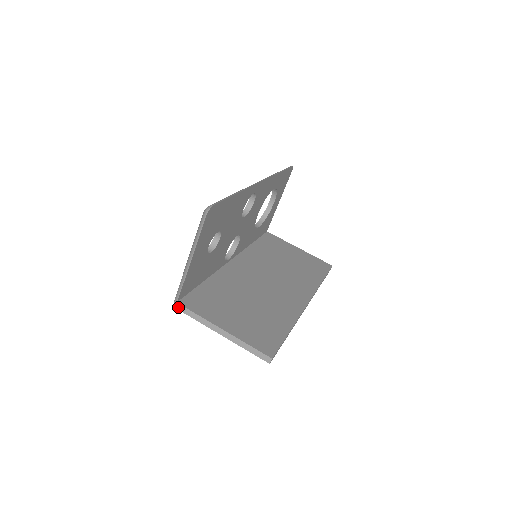
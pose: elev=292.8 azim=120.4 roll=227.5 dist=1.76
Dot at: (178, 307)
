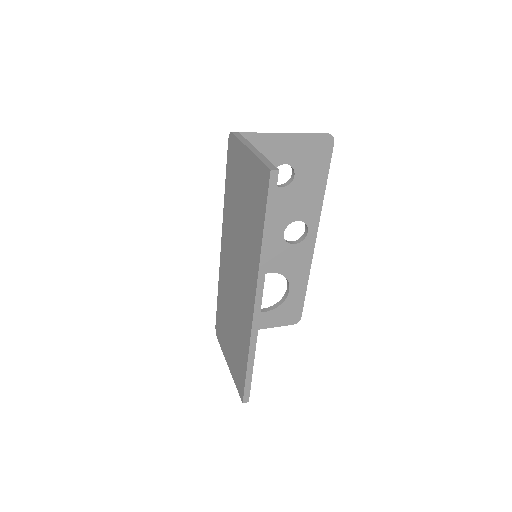
Dot at: (235, 132)
